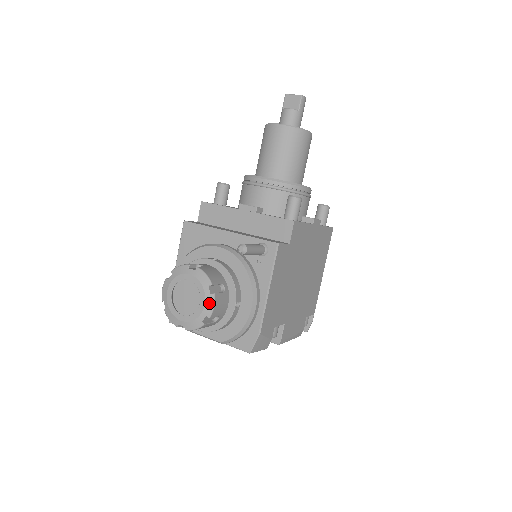
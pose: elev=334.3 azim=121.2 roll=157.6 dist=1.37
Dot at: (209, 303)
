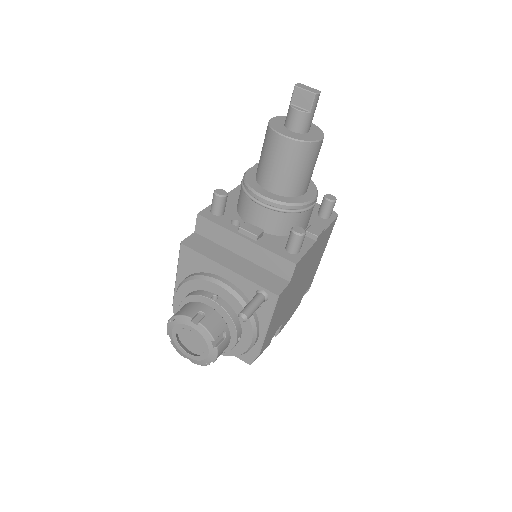
Dot at: (212, 354)
